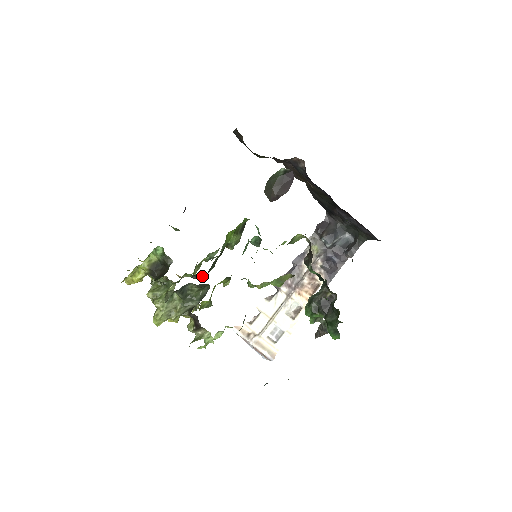
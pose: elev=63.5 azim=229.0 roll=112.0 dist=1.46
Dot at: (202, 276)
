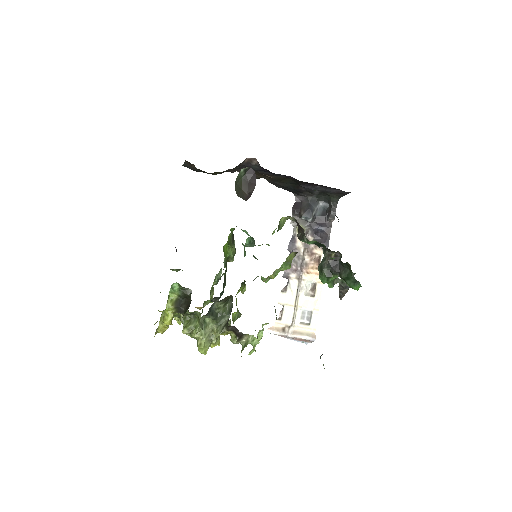
Dot at: (220, 296)
